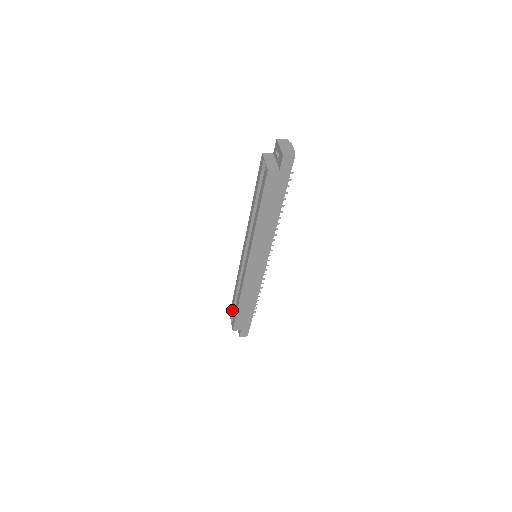
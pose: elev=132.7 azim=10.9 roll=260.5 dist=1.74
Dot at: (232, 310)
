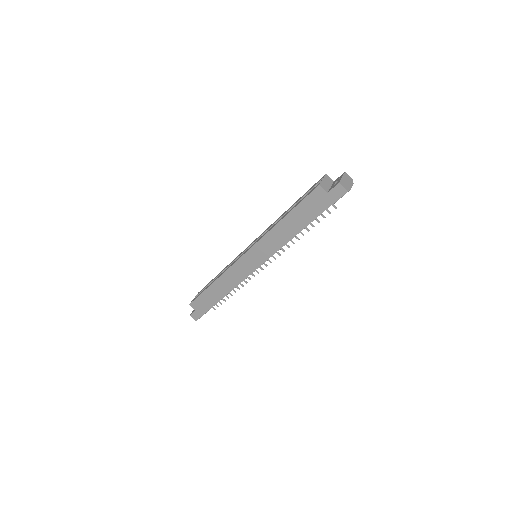
Dot at: (203, 289)
